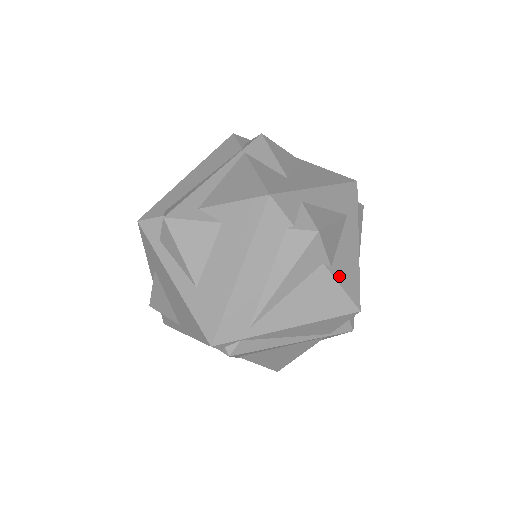
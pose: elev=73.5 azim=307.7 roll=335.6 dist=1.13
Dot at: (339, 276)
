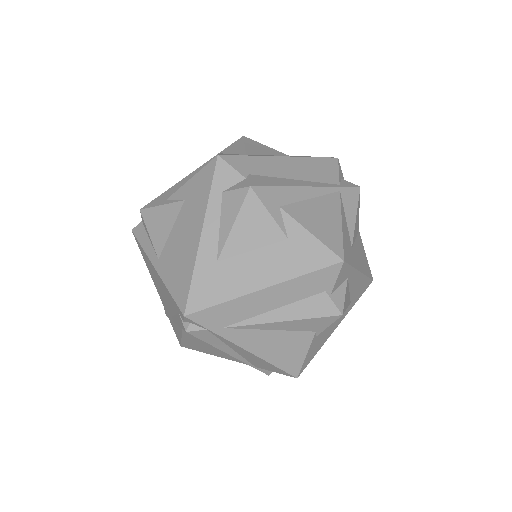
Dot at: (312, 346)
